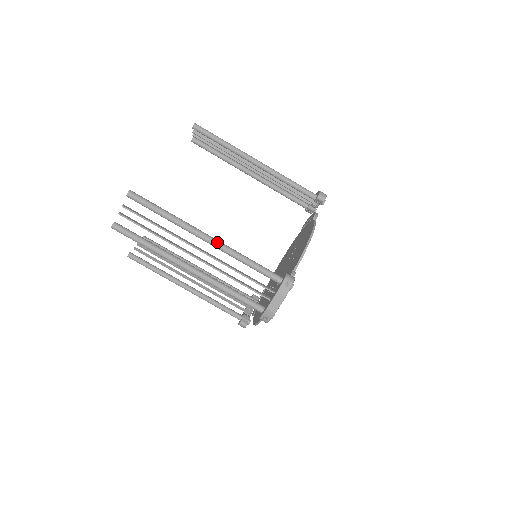
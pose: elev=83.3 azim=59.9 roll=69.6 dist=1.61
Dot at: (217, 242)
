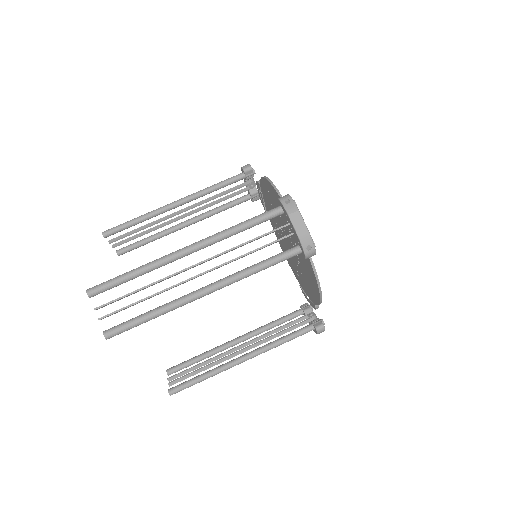
Dot at: (199, 242)
